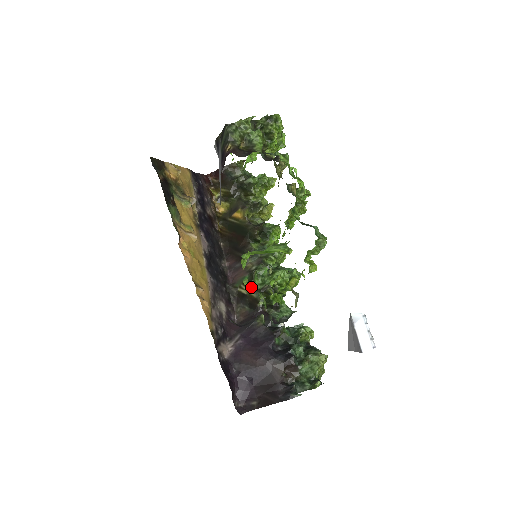
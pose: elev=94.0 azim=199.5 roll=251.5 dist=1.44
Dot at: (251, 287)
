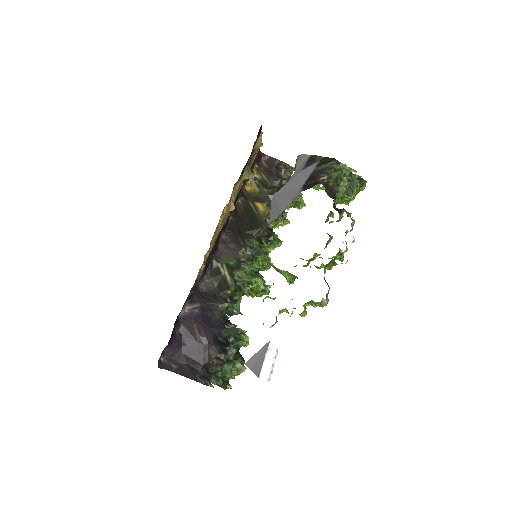
Dot at: (232, 273)
